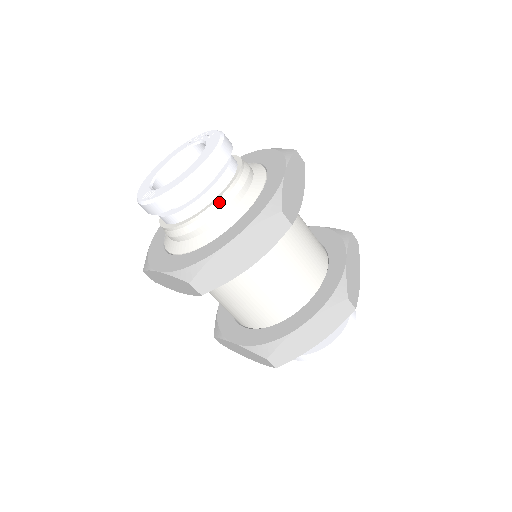
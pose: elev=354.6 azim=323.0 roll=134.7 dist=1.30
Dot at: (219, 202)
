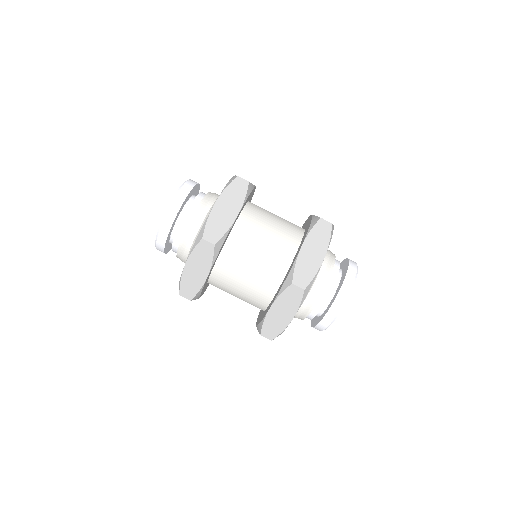
Dot at: (202, 203)
